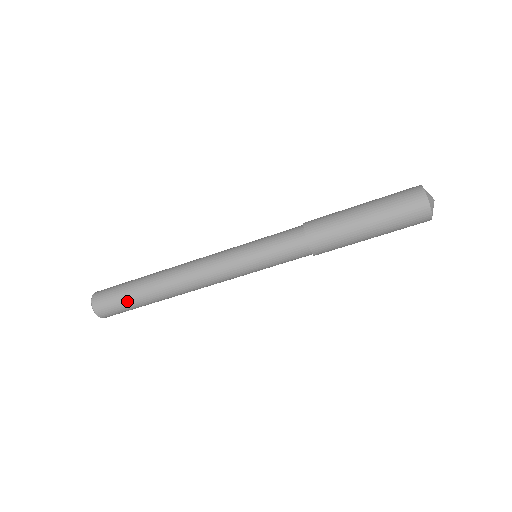
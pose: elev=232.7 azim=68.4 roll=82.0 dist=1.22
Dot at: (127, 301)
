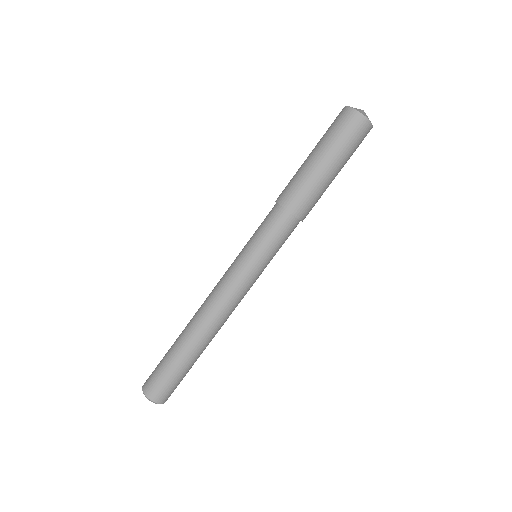
Dot at: (180, 374)
